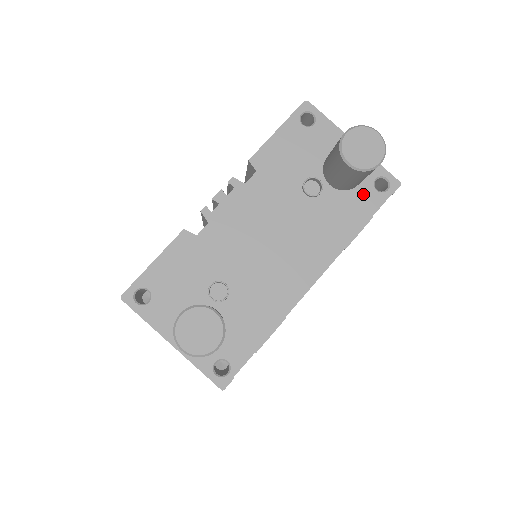
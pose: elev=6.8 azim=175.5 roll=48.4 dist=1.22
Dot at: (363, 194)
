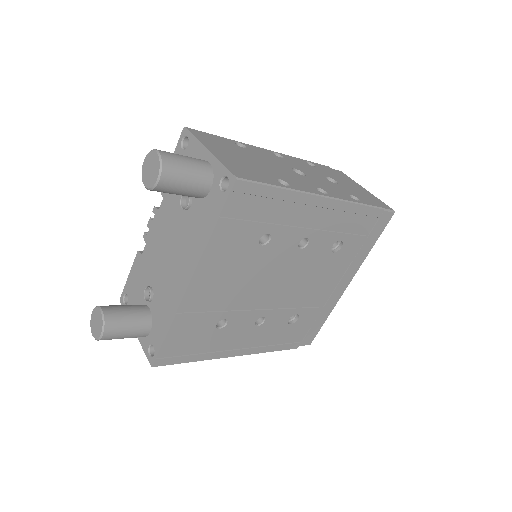
Dot at: (213, 197)
